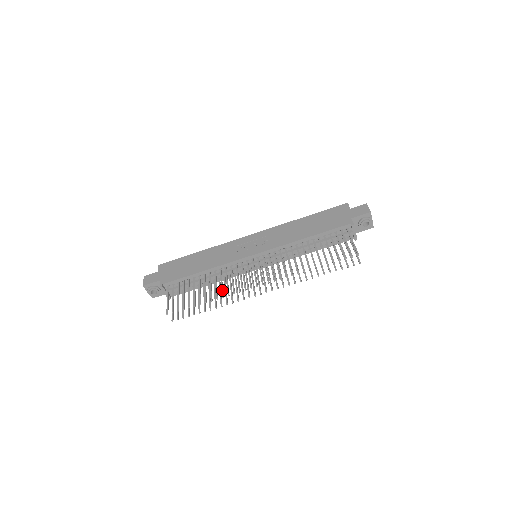
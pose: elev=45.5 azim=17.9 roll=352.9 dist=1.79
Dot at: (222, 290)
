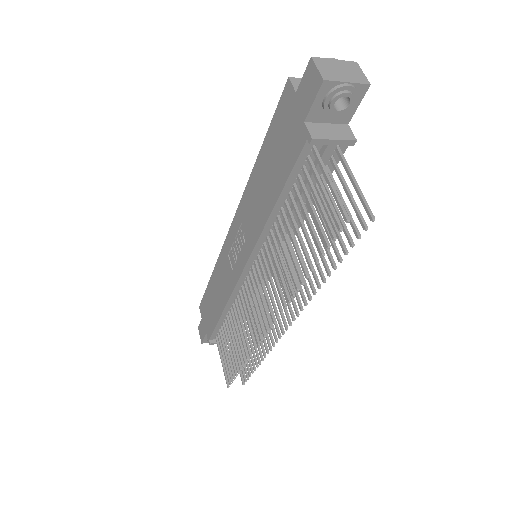
Dot at: occluded
